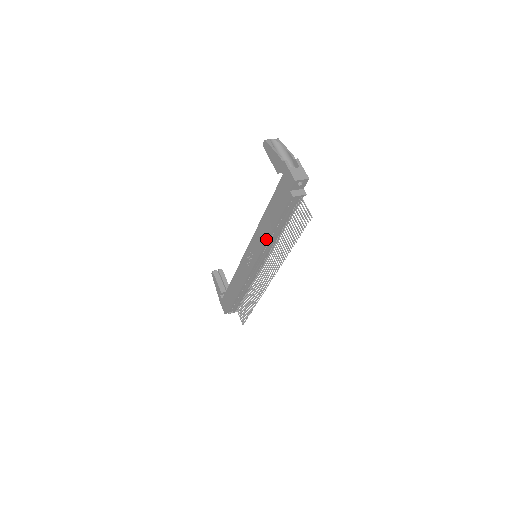
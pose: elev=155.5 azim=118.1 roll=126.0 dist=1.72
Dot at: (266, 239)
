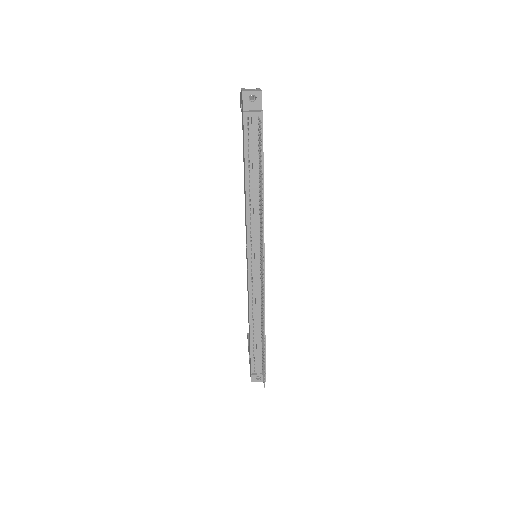
Dot at: occluded
